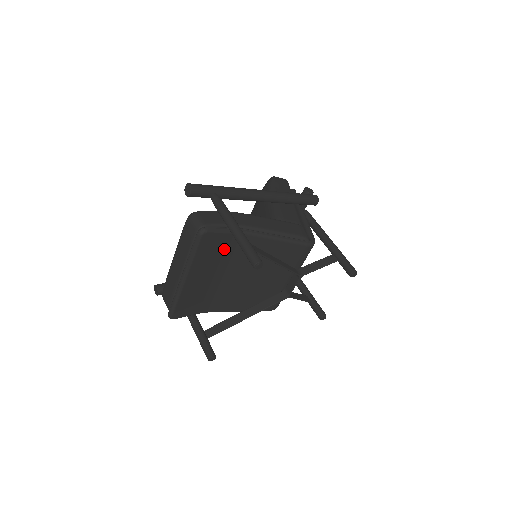
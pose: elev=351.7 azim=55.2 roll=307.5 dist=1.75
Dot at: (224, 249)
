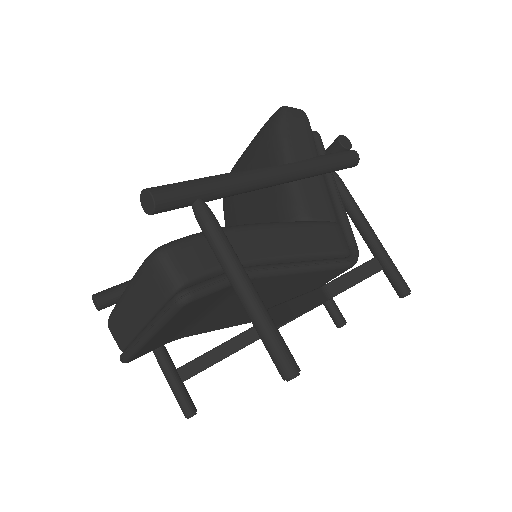
Dot at: (217, 298)
